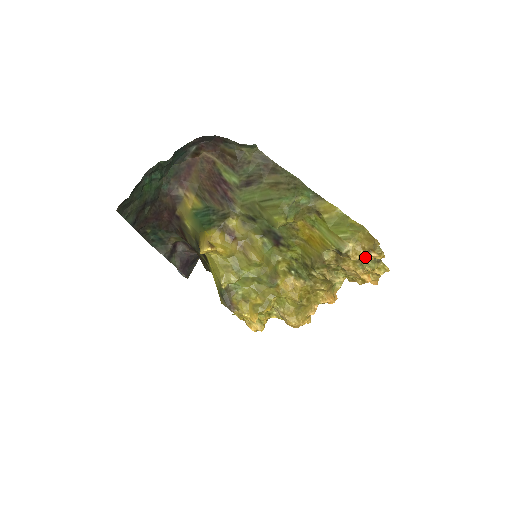
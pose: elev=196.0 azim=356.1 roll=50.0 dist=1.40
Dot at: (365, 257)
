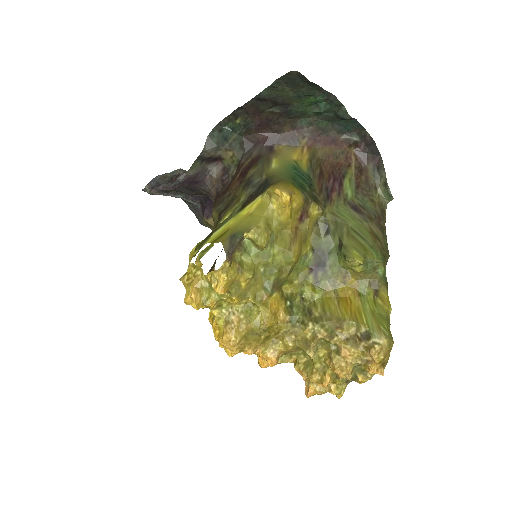
Dot at: (375, 364)
